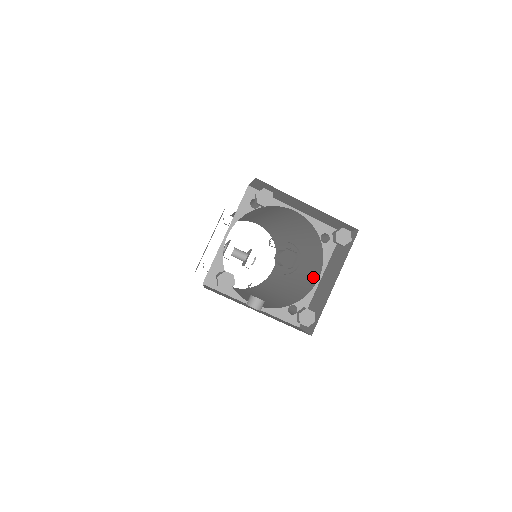
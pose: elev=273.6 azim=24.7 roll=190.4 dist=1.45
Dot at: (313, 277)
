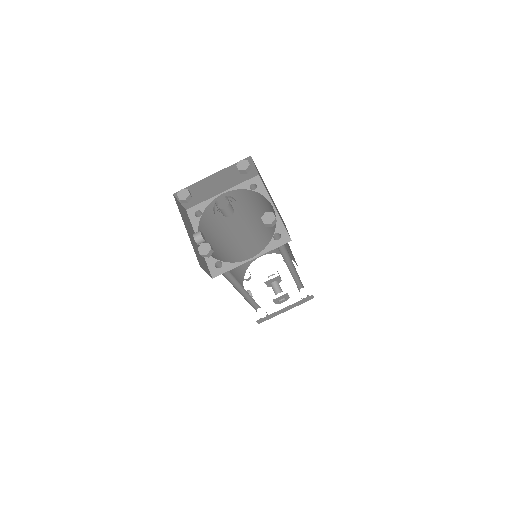
Dot at: occluded
